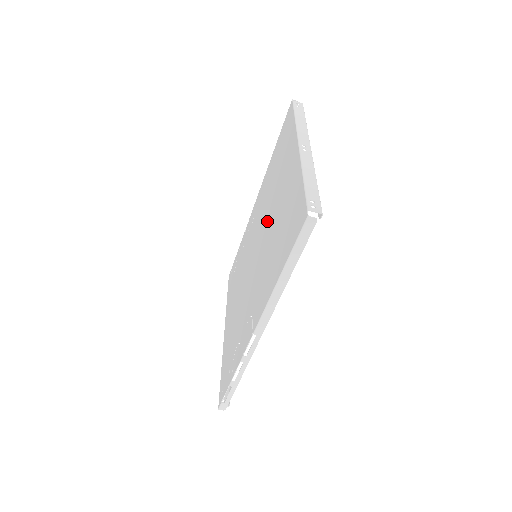
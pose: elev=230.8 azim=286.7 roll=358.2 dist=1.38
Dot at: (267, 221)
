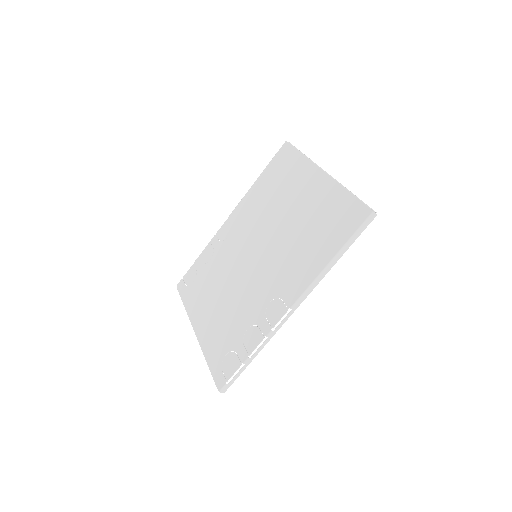
Dot at: (276, 226)
